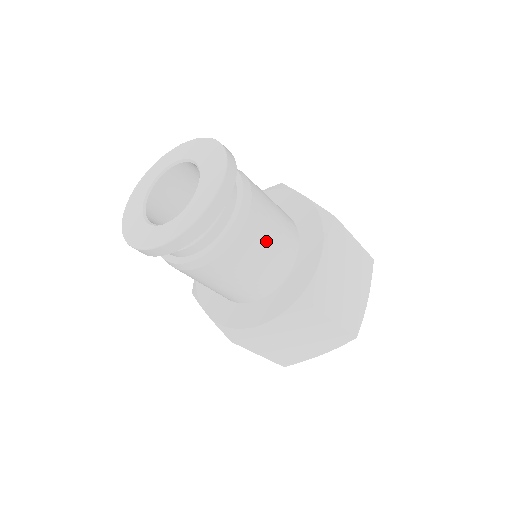
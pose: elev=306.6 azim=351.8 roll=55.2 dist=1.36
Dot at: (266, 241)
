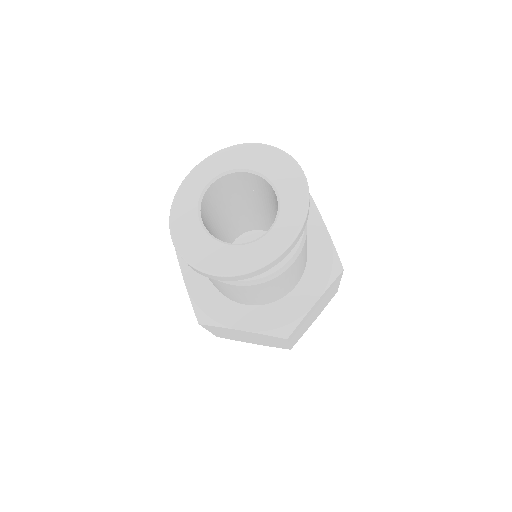
Dot at: occluded
